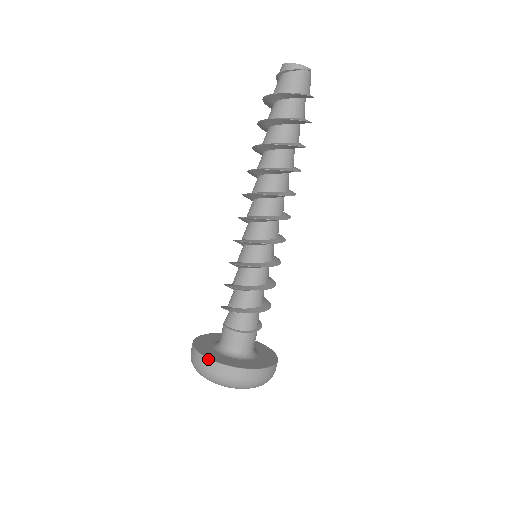
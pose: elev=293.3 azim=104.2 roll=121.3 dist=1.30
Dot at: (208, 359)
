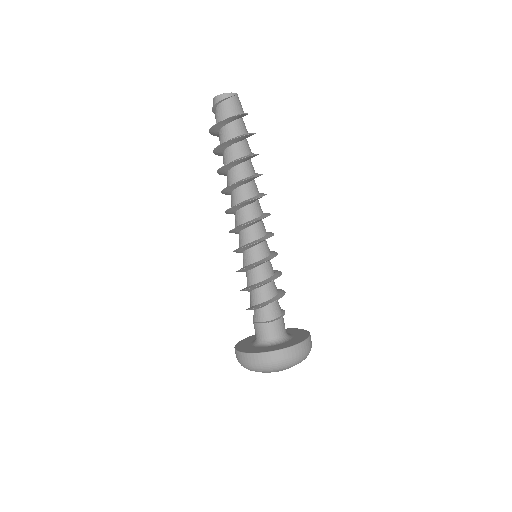
Dot at: (260, 353)
